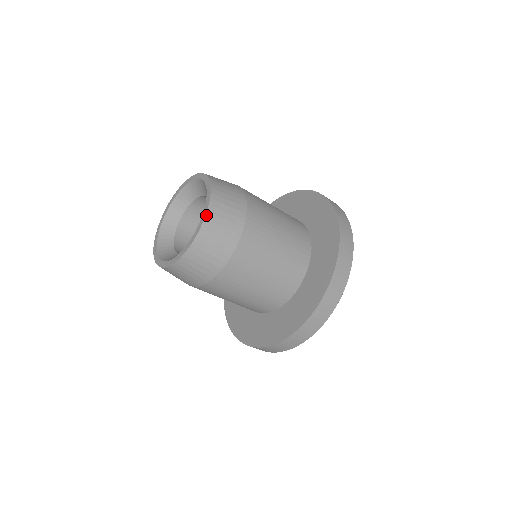
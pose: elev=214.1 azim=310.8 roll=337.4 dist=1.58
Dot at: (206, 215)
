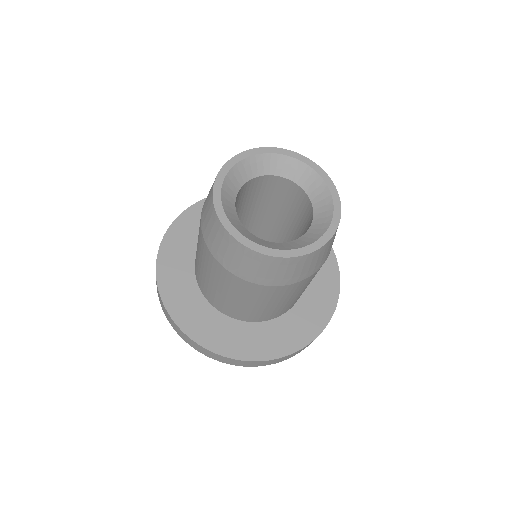
Dot at: (330, 240)
